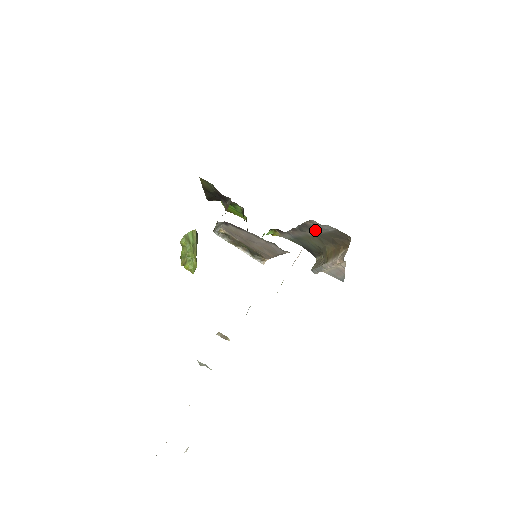
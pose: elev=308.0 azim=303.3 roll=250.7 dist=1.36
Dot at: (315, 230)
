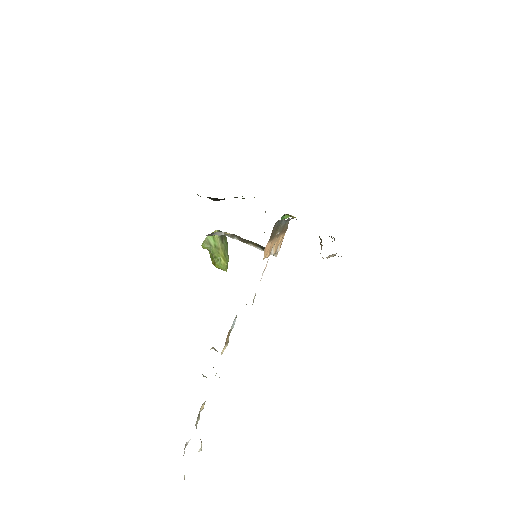
Dot at: occluded
